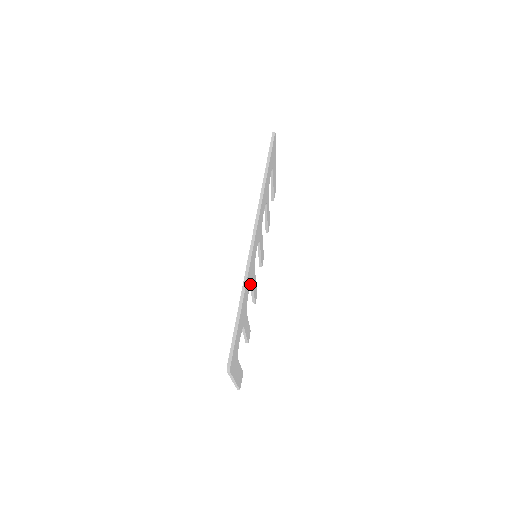
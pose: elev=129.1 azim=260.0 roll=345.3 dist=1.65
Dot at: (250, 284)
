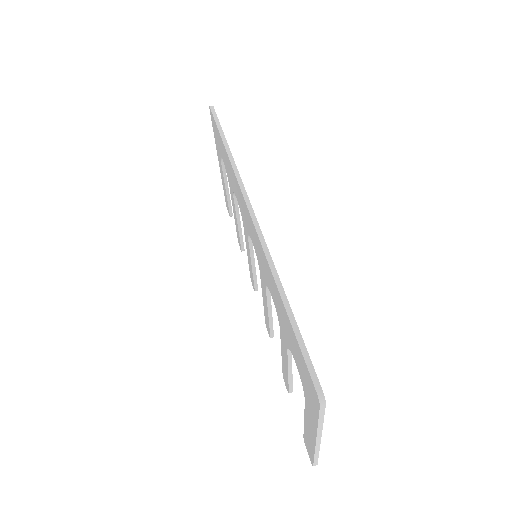
Dot at: occluded
